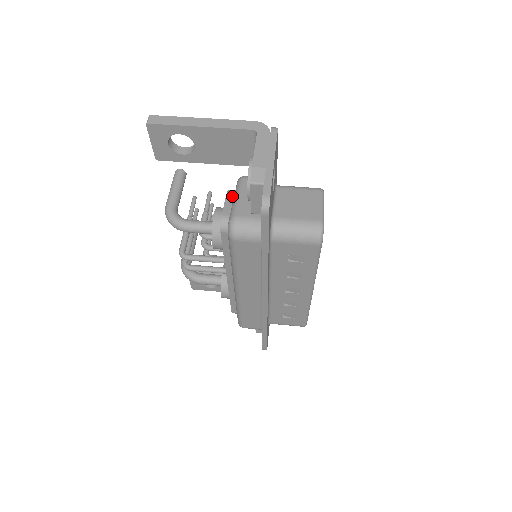
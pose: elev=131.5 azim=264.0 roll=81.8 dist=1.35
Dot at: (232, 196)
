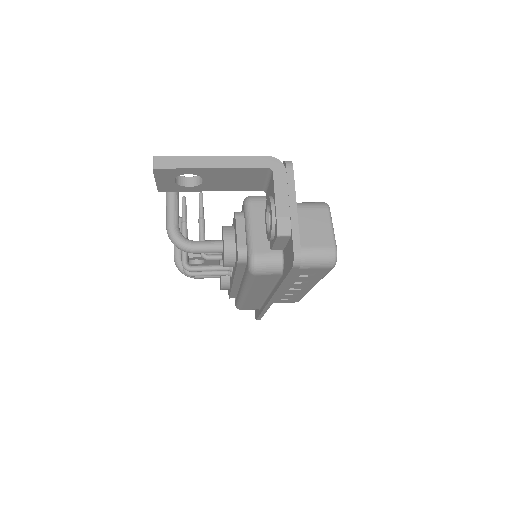
Dot at: (242, 222)
